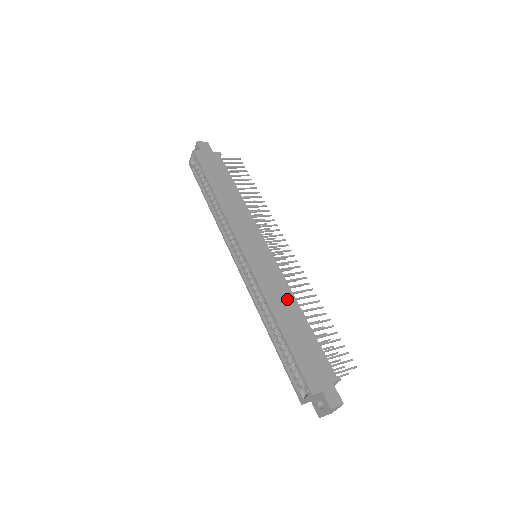
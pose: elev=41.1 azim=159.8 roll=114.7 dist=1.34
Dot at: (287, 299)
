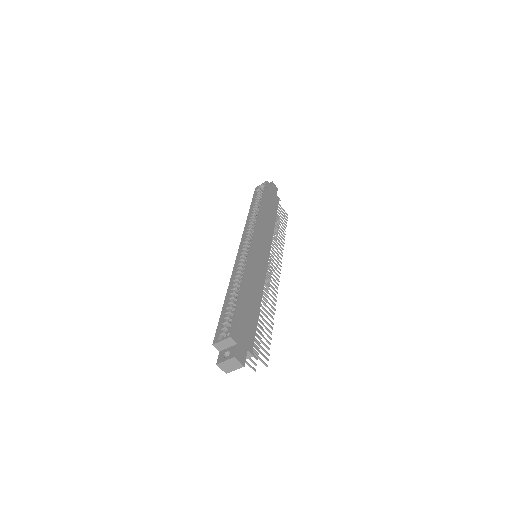
Dot at: (258, 287)
